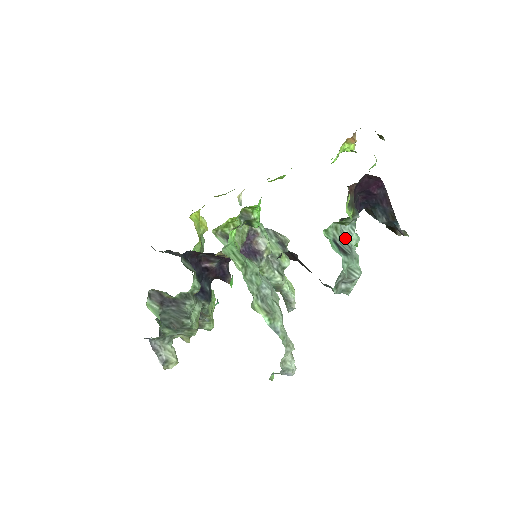
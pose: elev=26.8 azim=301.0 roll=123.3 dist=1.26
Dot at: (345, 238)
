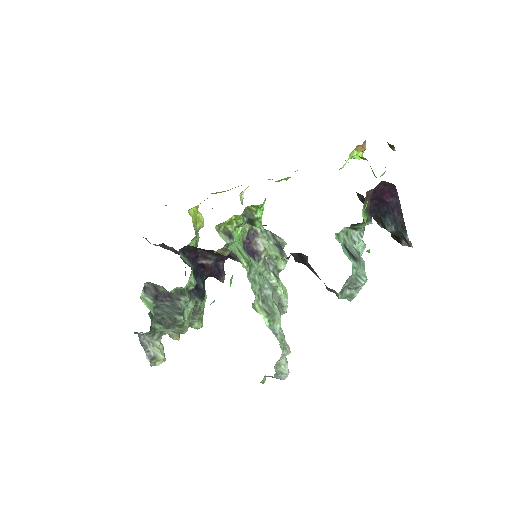
Dot at: (354, 244)
